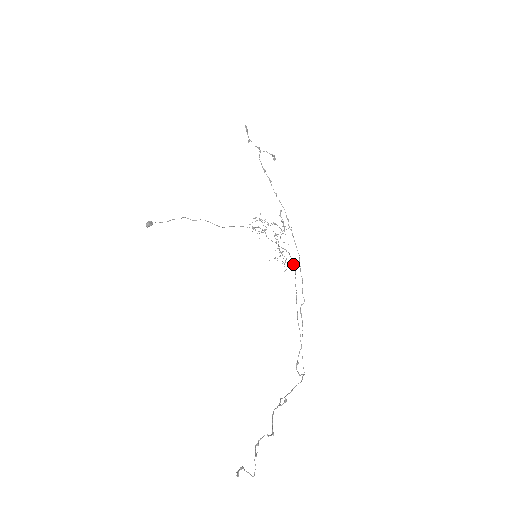
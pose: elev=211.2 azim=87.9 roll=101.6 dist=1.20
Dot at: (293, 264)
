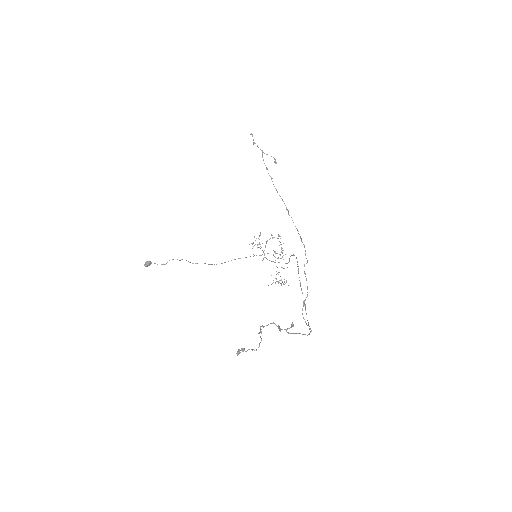
Dot at: (294, 255)
